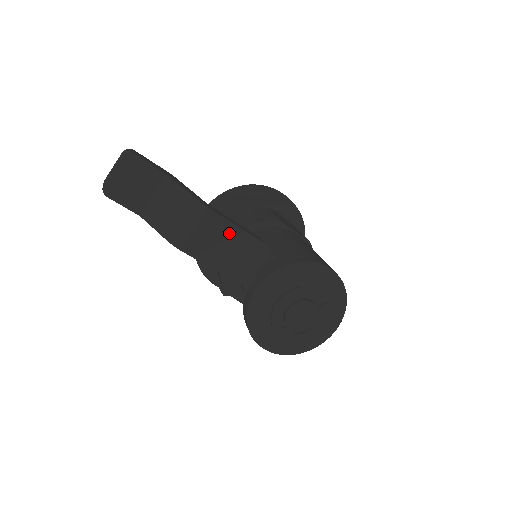
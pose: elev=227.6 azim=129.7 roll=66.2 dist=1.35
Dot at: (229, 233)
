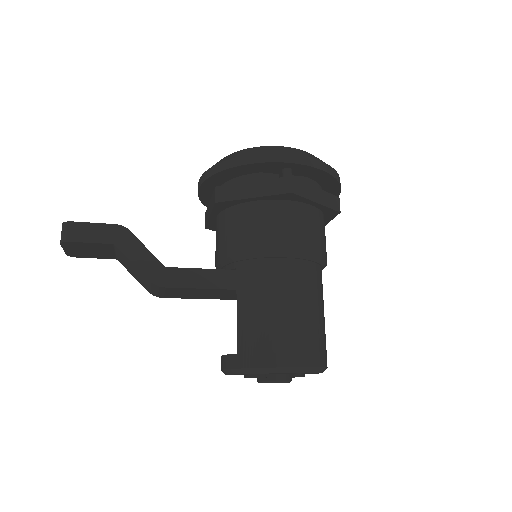
Dot at: (198, 291)
